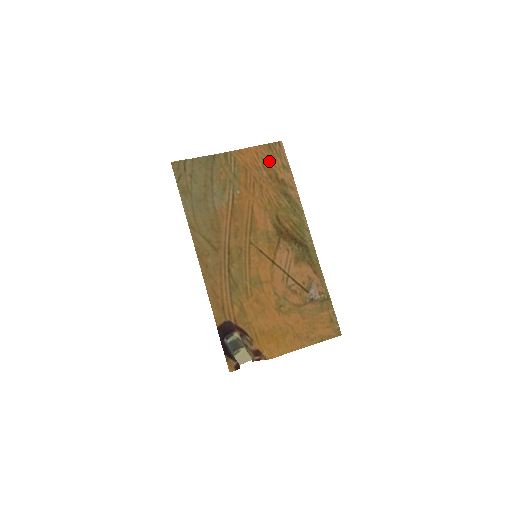
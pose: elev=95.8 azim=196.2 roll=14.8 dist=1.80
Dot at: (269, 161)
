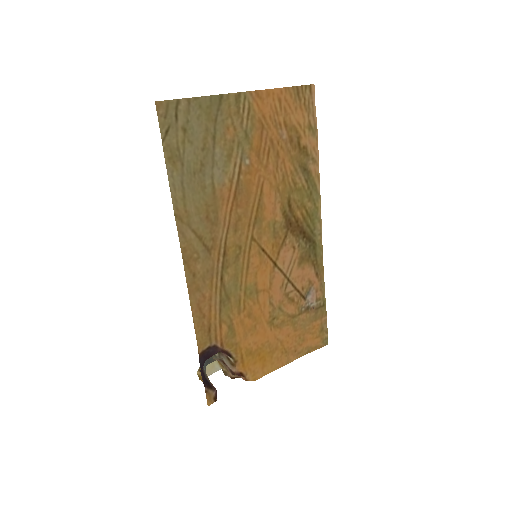
Dot at: (293, 115)
